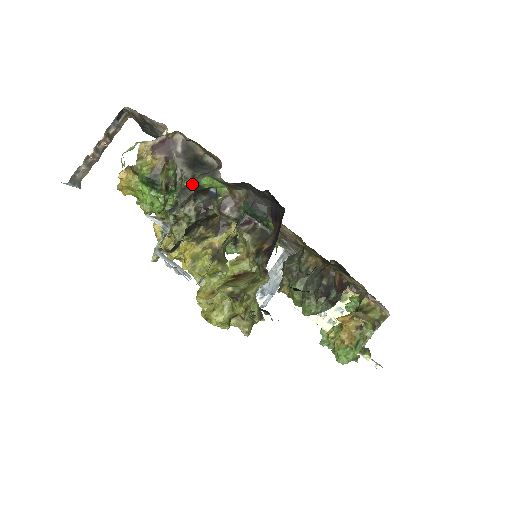
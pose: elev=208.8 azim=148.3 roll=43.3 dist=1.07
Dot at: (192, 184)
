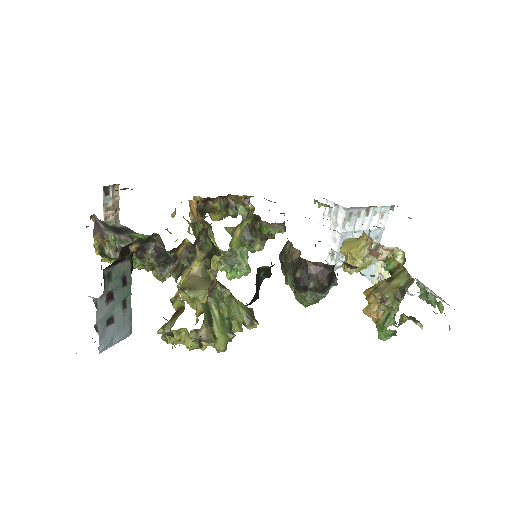
Dot at: (101, 260)
